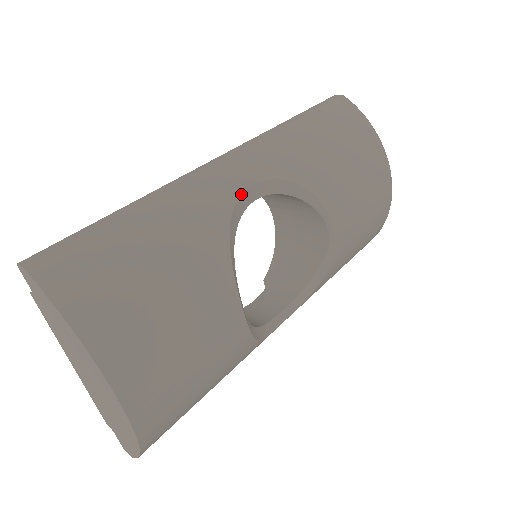
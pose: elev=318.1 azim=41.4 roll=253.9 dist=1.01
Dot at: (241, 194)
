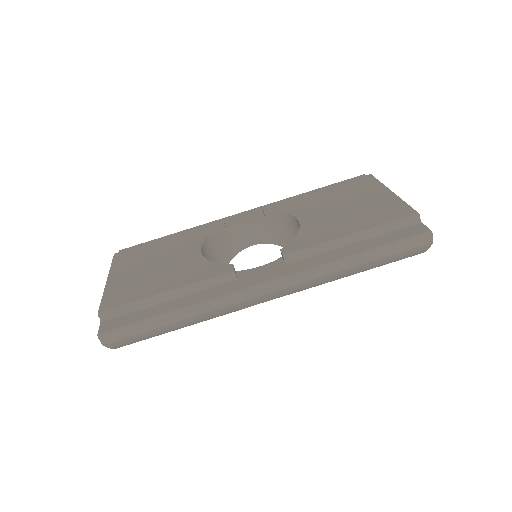
Dot at: occluded
